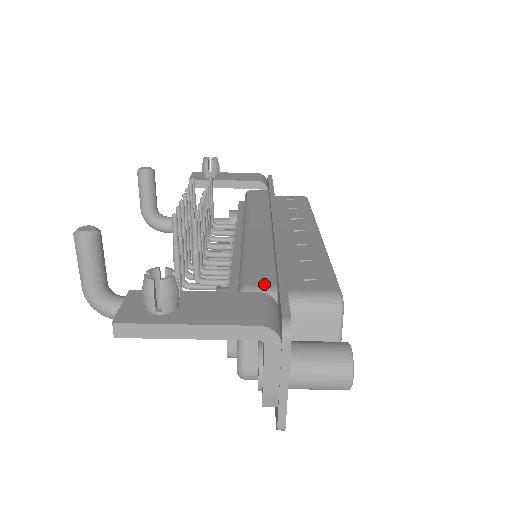
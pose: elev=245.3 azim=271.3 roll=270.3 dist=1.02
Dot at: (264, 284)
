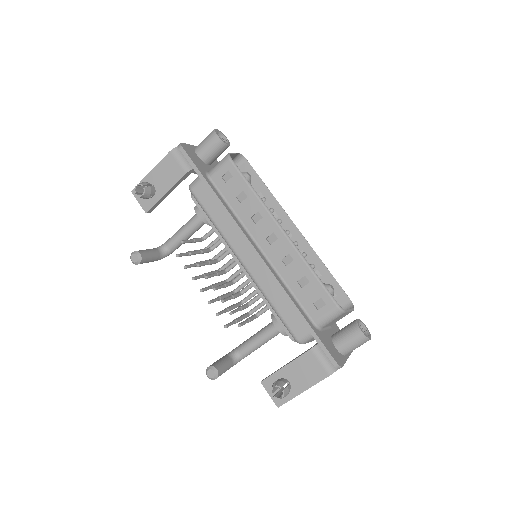
Dot at: (303, 332)
